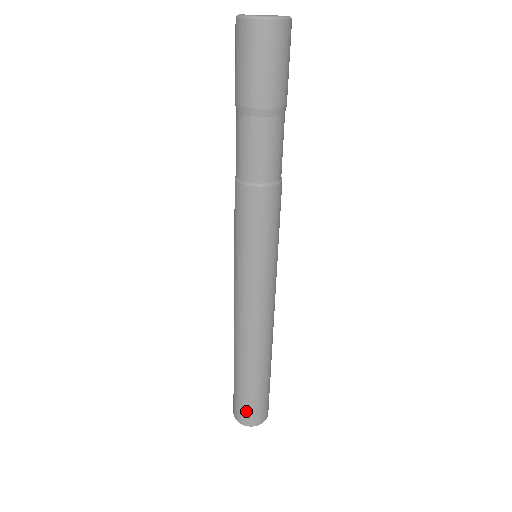
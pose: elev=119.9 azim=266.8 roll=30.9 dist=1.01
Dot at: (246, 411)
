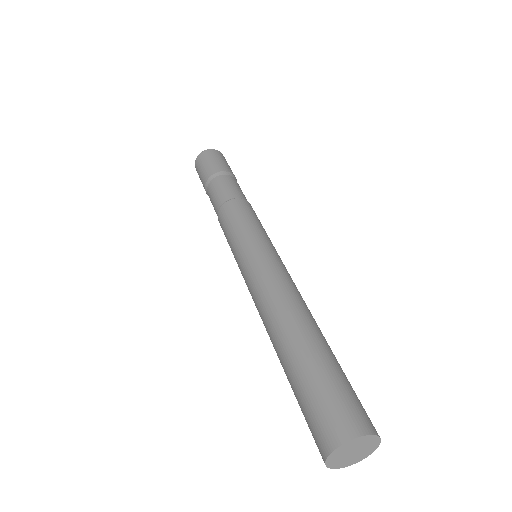
Dot at: (338, 406)
